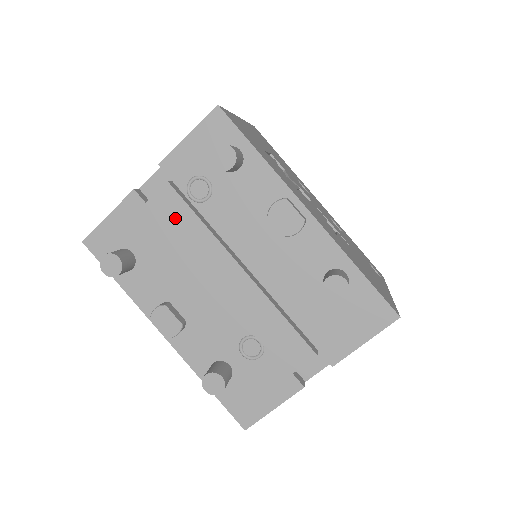
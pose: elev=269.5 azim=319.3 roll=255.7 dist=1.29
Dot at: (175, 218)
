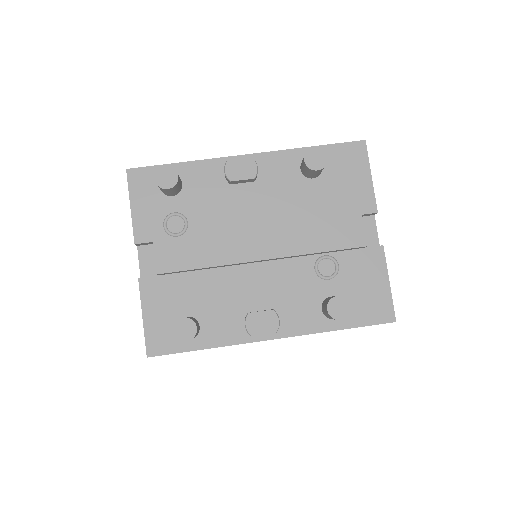
Dot at: (184, 254)
